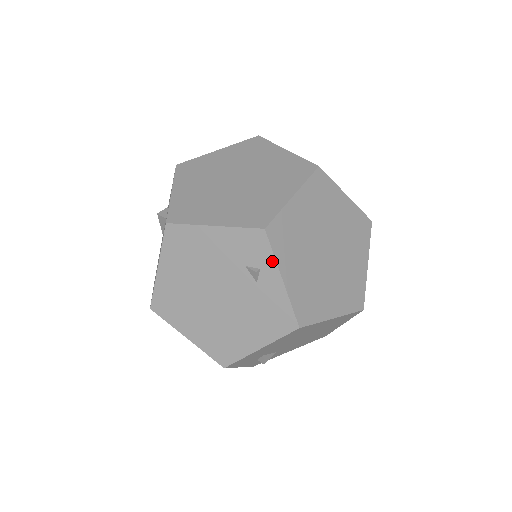
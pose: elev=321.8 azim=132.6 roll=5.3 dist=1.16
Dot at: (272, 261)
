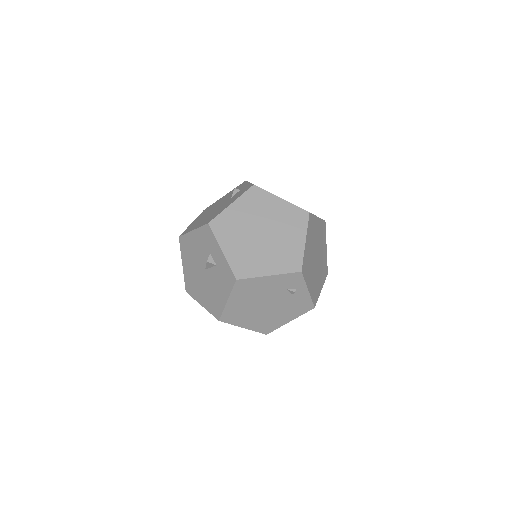
Dot at: (304, 284)
